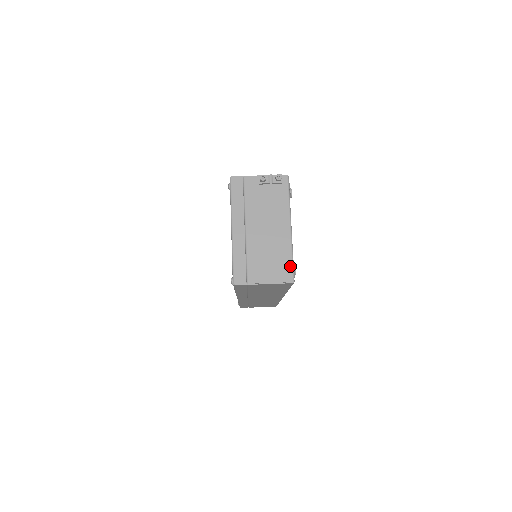
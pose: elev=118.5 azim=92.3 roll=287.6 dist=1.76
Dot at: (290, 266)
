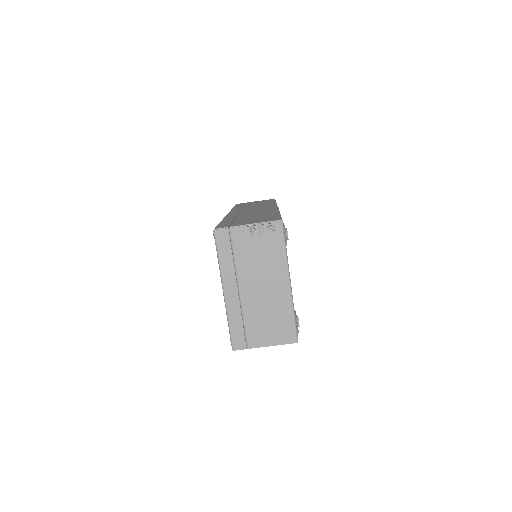
Dot at: (292, 326)
